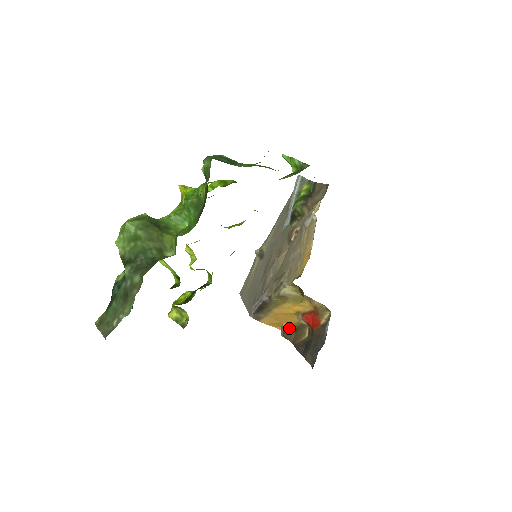
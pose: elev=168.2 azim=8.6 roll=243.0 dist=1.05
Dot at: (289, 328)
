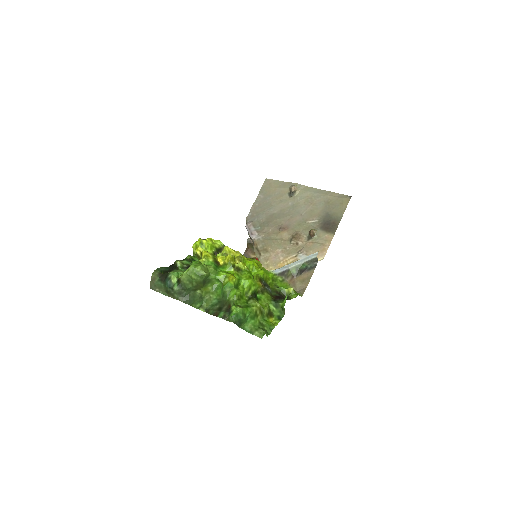
Dot at: occluded
